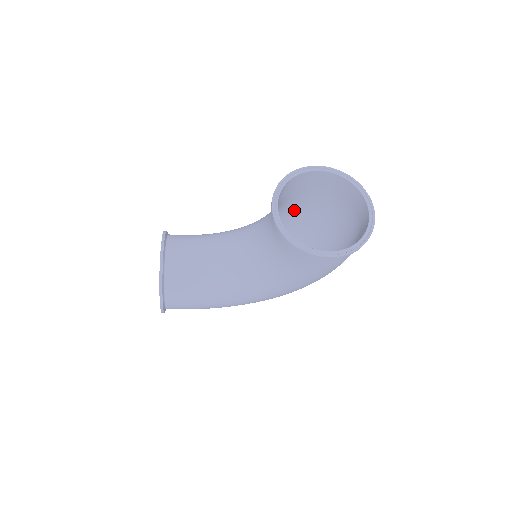
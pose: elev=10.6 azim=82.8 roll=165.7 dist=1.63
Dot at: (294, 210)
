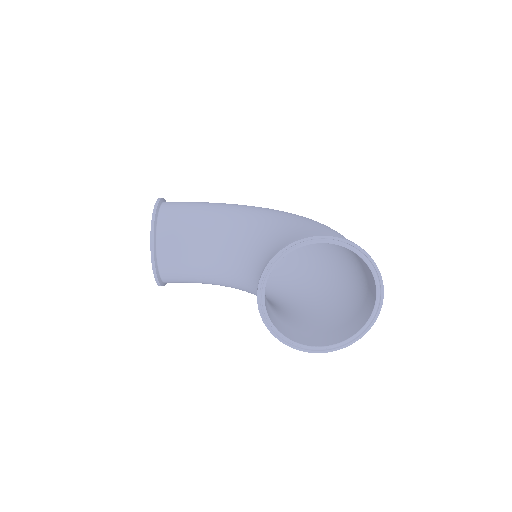
Dot at: (300, 220)
